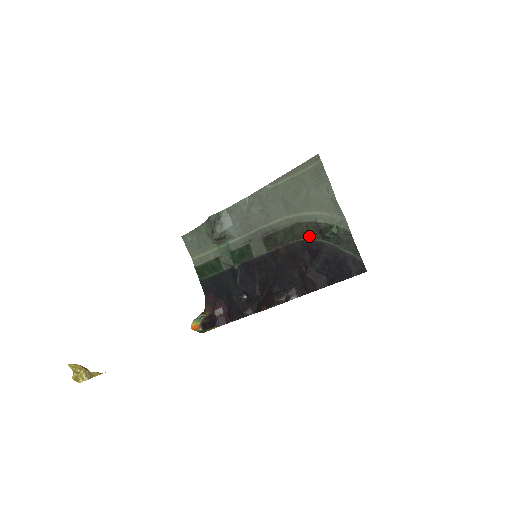
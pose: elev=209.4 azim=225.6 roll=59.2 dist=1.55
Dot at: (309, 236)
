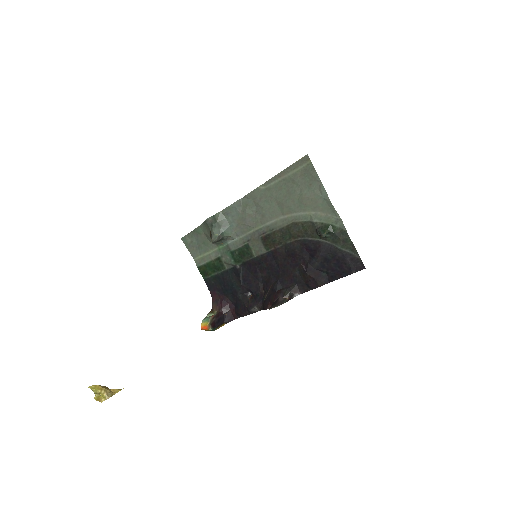
Dot at: (306, 235)
